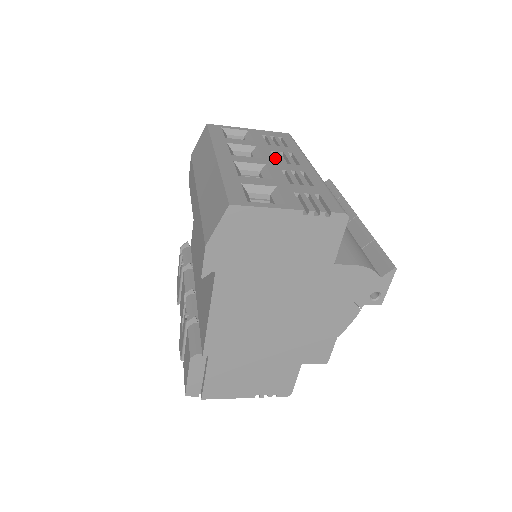
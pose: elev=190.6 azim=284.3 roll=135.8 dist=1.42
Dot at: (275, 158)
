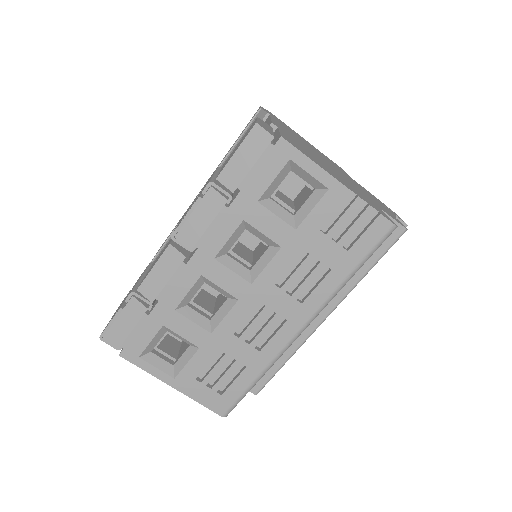
Dot at: occluded
